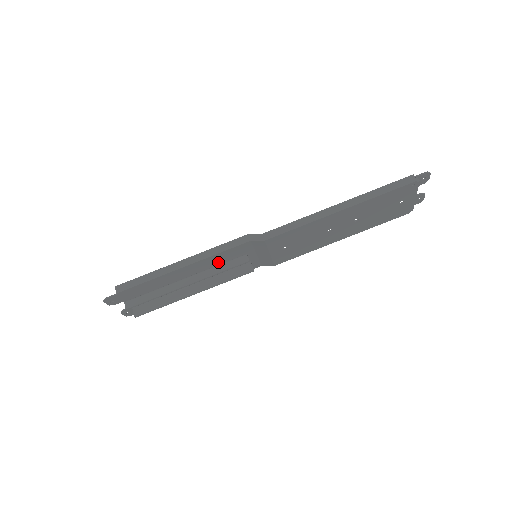
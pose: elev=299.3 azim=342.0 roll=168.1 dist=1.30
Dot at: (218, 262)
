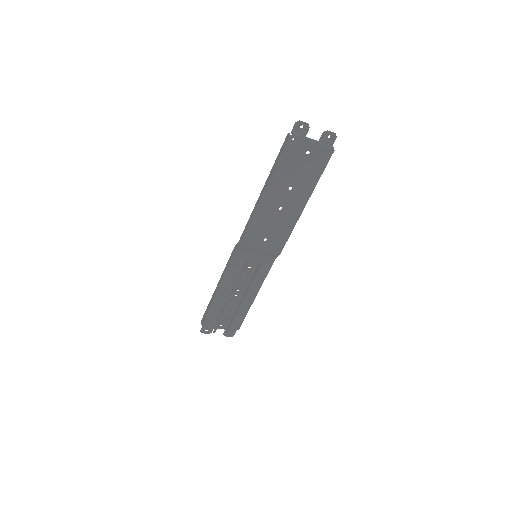
Dot at: (237, 274)
